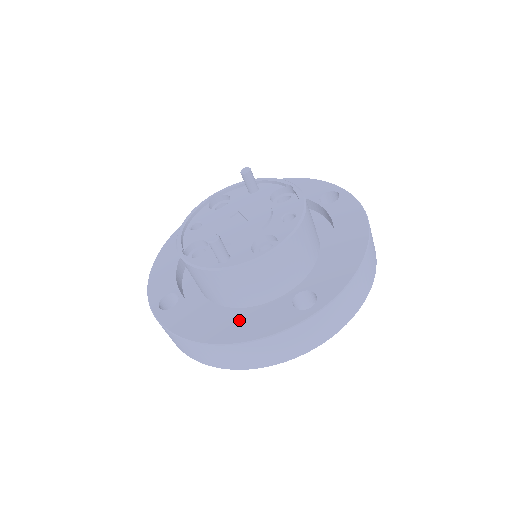
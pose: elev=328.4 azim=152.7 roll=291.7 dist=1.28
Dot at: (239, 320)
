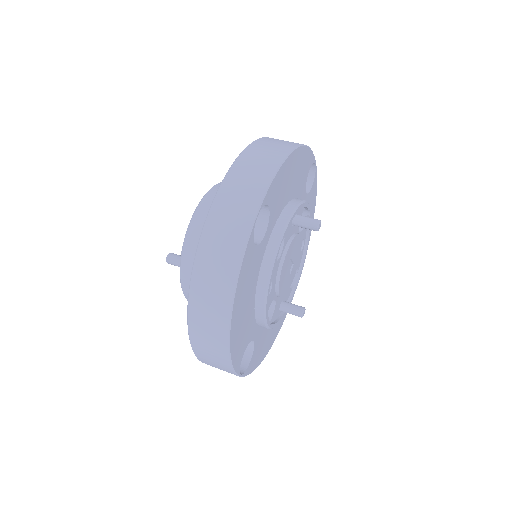
Dot at: occluded
